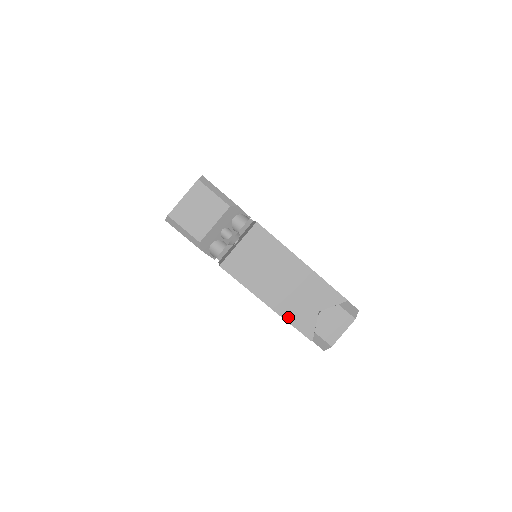
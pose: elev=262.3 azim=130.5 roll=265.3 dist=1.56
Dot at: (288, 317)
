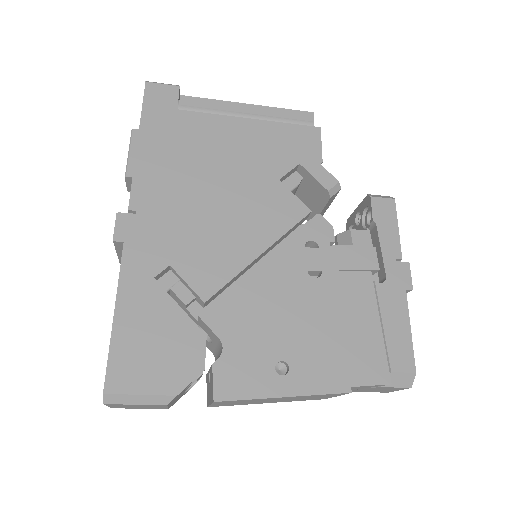
Dot at: (318, 399)
